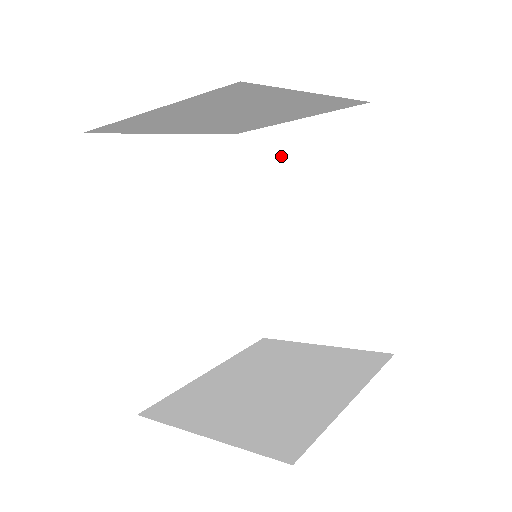
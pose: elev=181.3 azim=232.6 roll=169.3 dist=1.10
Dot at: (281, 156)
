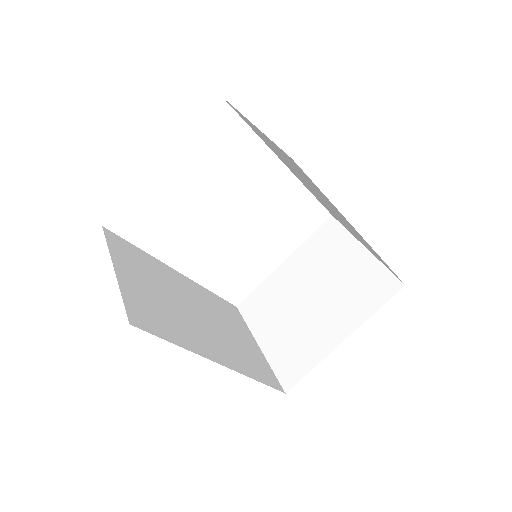
Dot at: occluded
